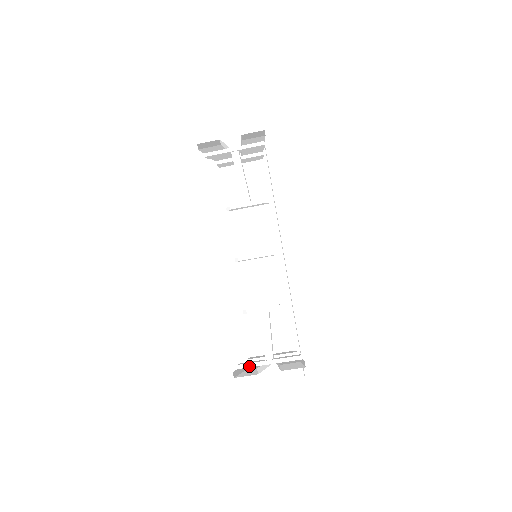
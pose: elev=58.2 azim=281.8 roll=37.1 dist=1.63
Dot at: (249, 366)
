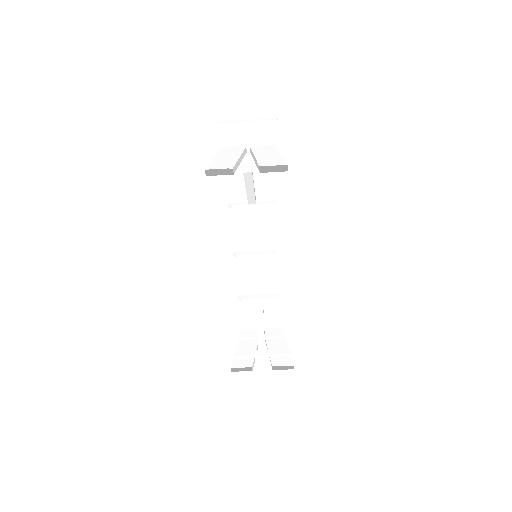
Dot at: (244, 358)
